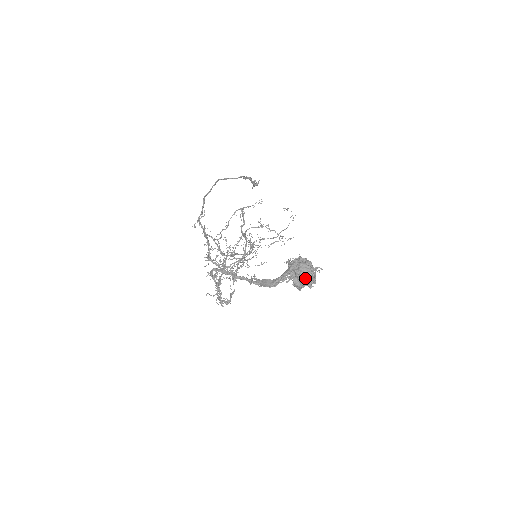
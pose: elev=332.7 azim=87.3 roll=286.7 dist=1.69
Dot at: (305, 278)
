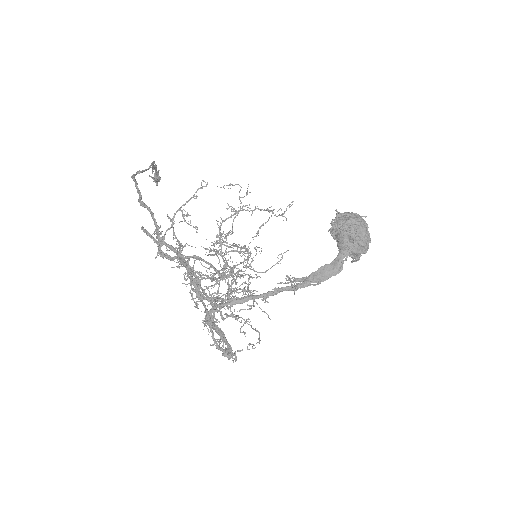
Dot at: (364, 237)
